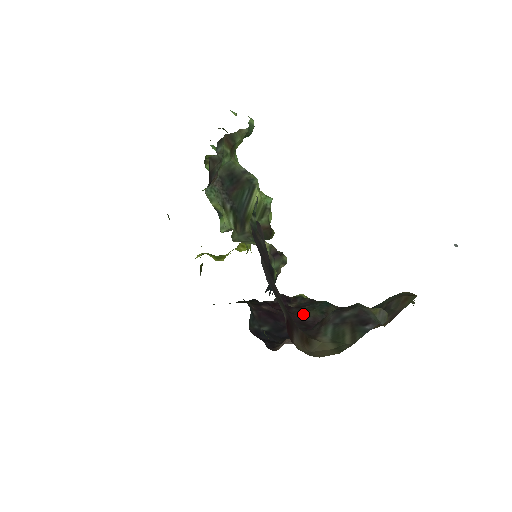
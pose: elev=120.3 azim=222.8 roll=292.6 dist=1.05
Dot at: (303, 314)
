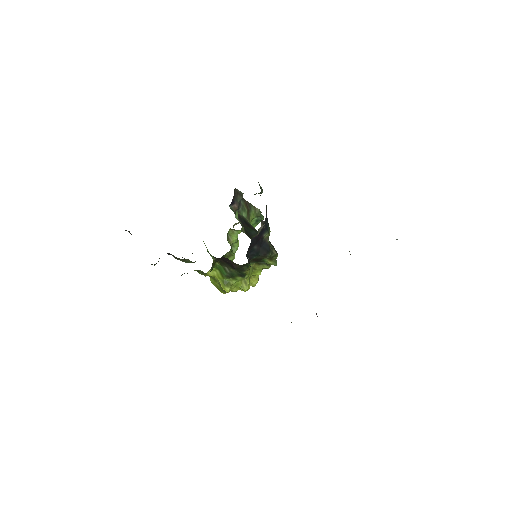
Dot at: occluded
